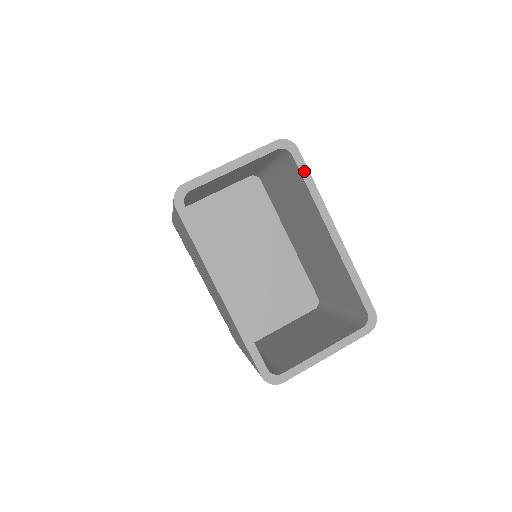
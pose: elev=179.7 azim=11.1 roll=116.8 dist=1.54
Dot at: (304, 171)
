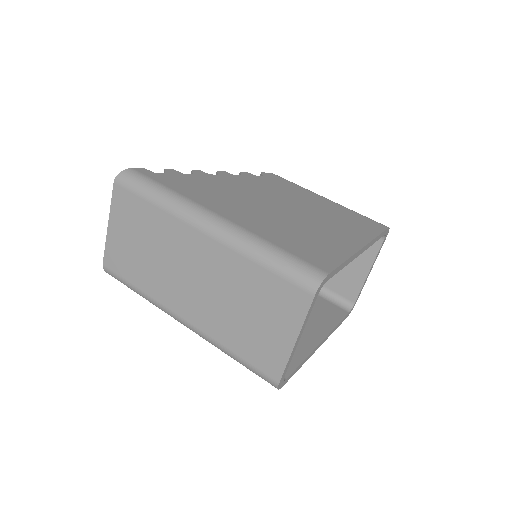
Dot at: (337, 271)
